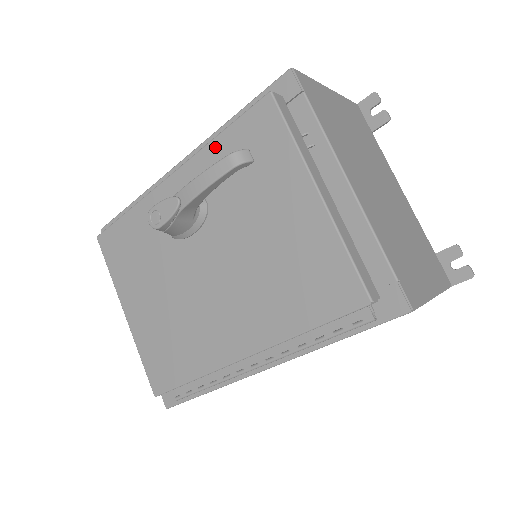
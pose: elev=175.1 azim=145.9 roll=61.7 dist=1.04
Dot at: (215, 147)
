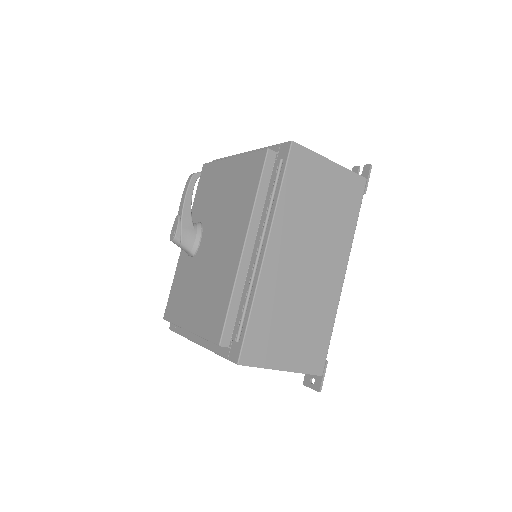
Dot at: (195, 204)
